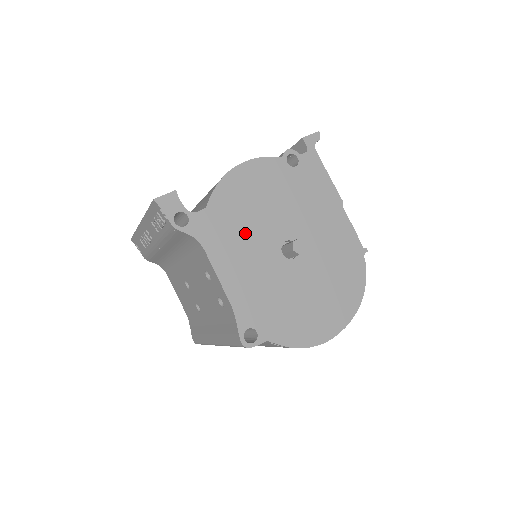
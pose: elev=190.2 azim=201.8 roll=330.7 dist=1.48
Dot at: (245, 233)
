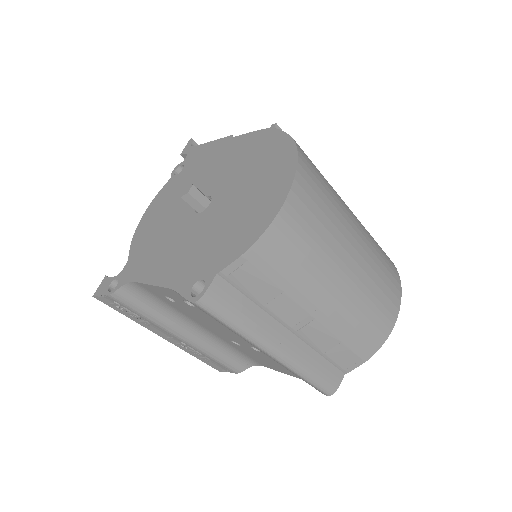
Dot at: (162, 239)
